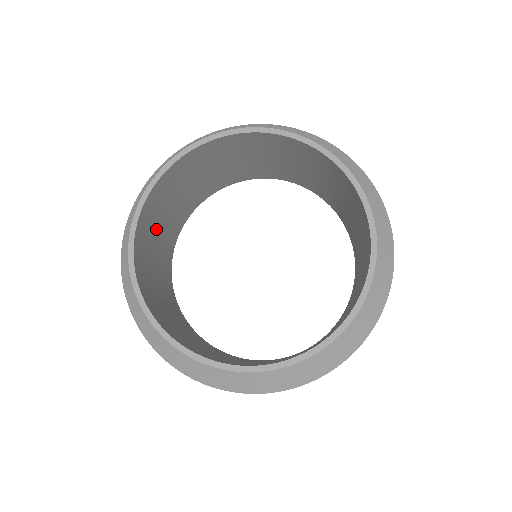
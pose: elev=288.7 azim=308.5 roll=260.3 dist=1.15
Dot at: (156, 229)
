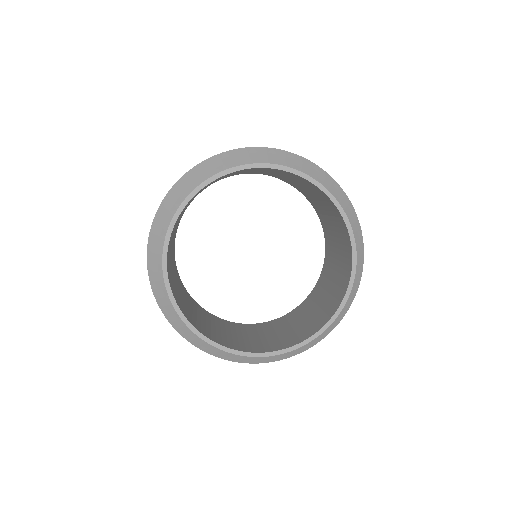
Dot at: (185, 305)
